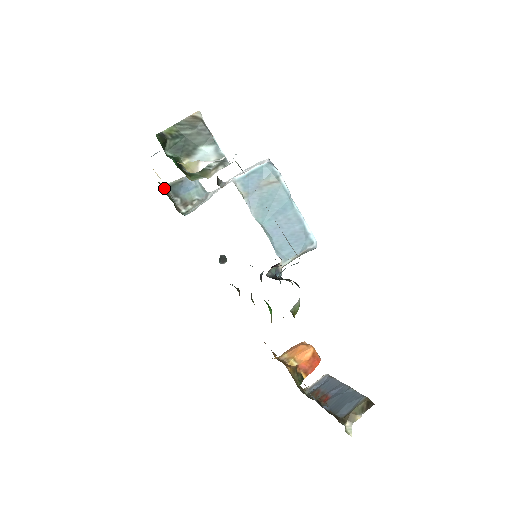
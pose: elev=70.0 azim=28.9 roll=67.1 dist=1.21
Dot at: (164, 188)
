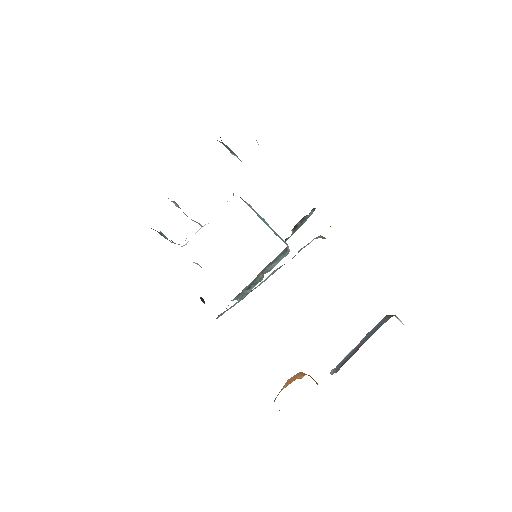
Dot at: occluded
